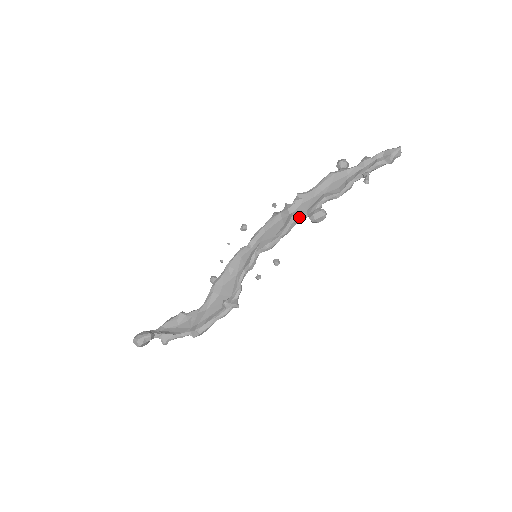
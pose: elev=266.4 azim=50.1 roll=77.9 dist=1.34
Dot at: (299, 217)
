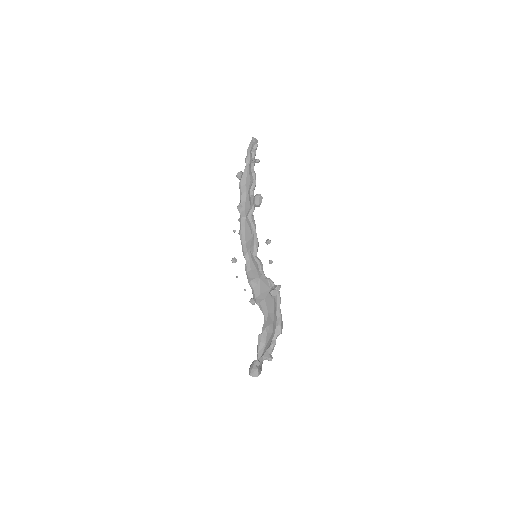
Dot at: (251, 213)
